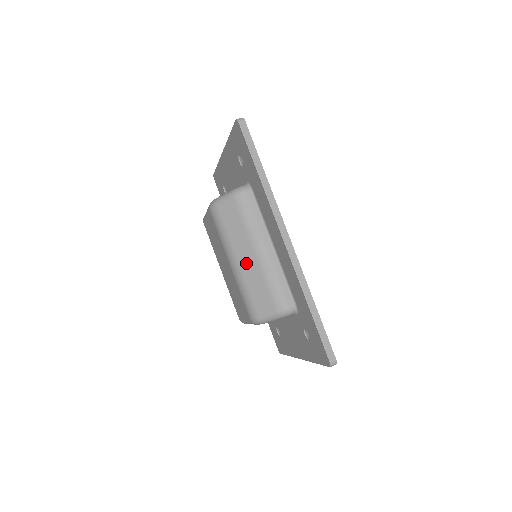
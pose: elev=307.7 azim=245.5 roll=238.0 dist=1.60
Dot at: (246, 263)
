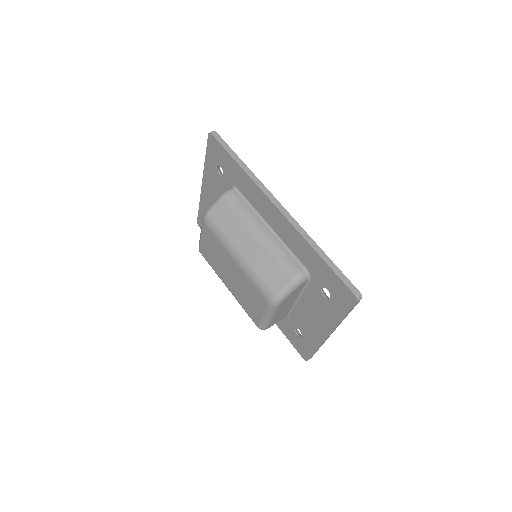
Dot at: (249, 250)
